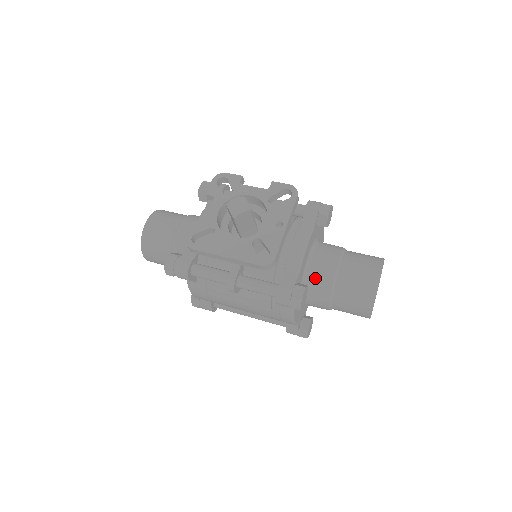
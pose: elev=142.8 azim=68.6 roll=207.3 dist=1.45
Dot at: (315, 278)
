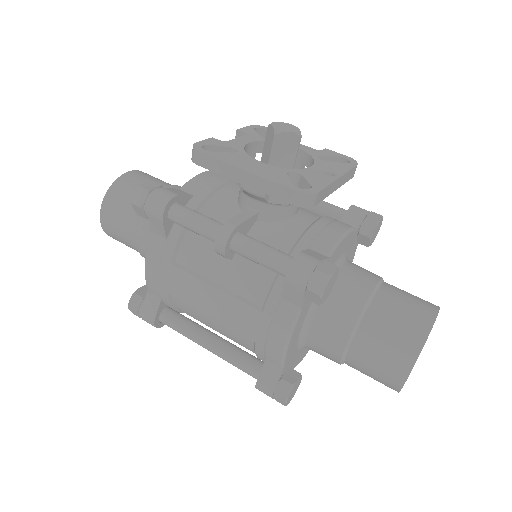
Dot at: (342, 287)
